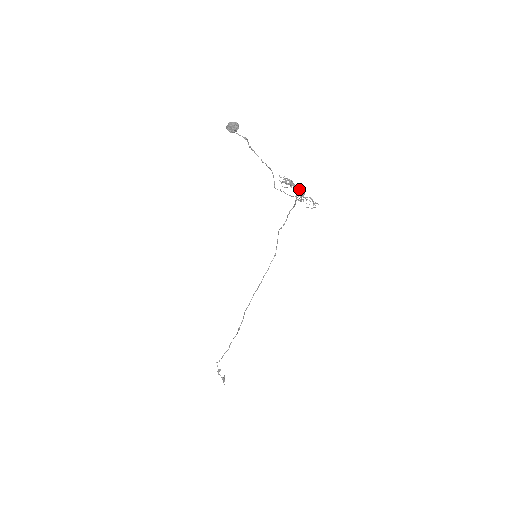
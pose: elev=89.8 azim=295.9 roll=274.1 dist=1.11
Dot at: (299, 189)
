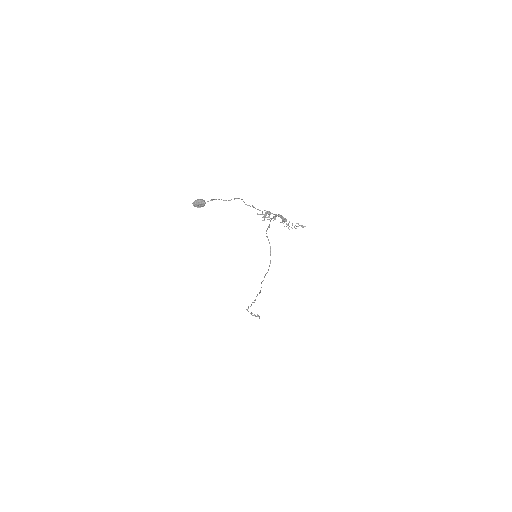
Dot at: (280, 216)
